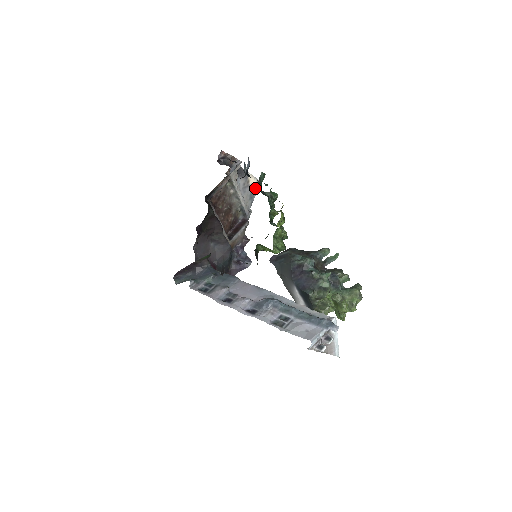
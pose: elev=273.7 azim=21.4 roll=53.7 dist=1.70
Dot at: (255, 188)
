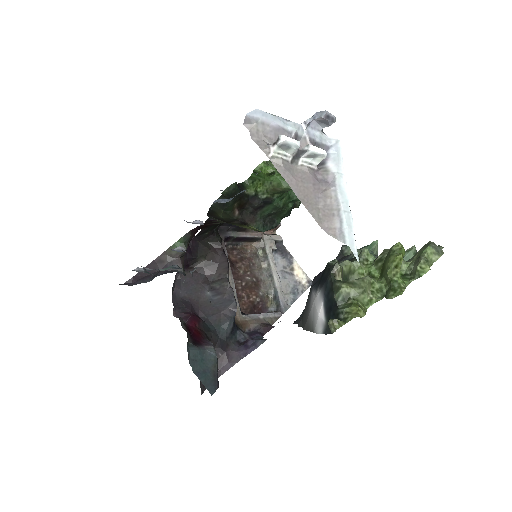
Dot at: (302, 285)
